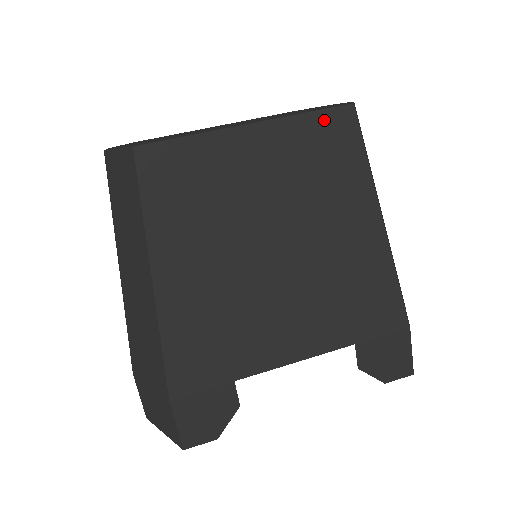
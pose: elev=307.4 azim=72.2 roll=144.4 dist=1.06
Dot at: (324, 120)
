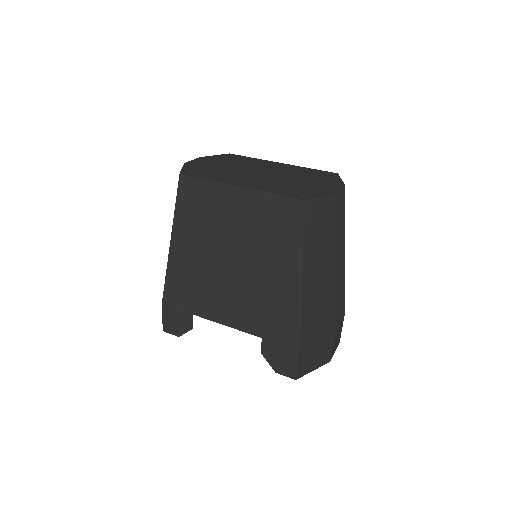
Dot at: (283, 202)
